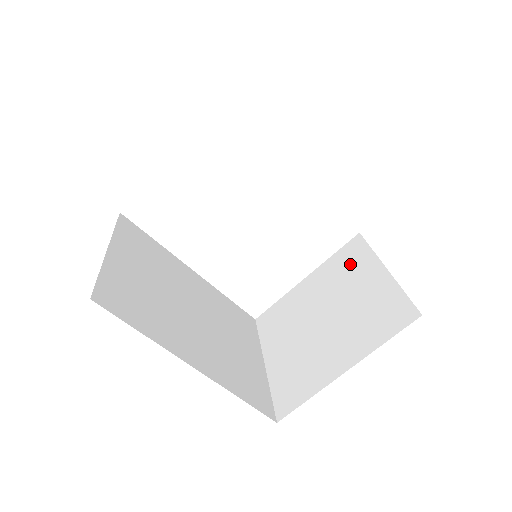
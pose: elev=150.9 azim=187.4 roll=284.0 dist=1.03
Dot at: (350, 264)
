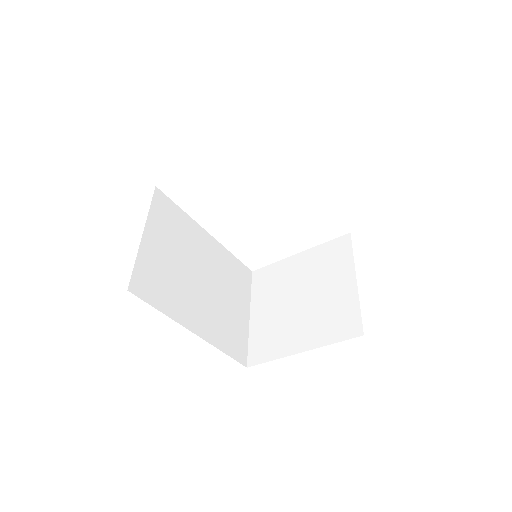
Dot at: (333, 260)
